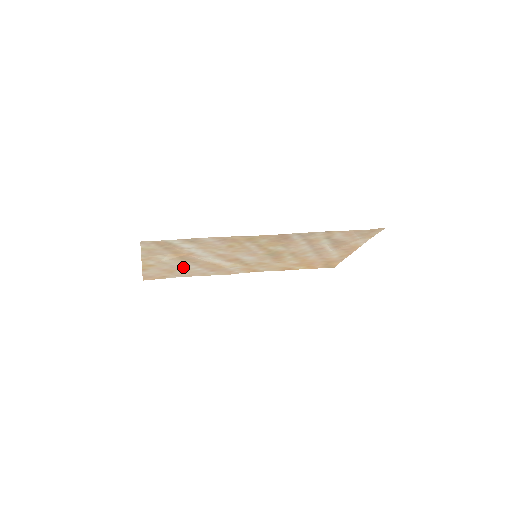
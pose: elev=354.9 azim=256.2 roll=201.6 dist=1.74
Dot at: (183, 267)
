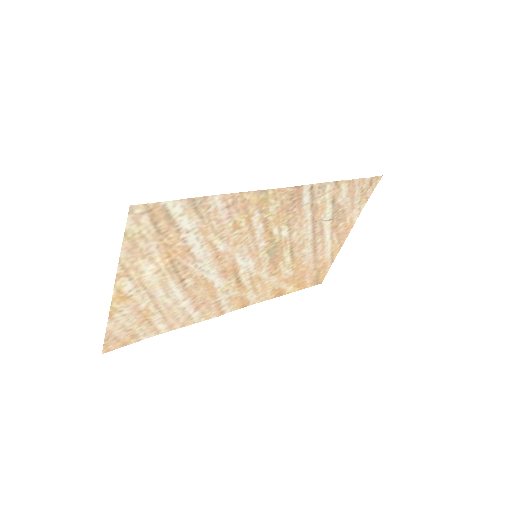
Dot at: (166, 300)
